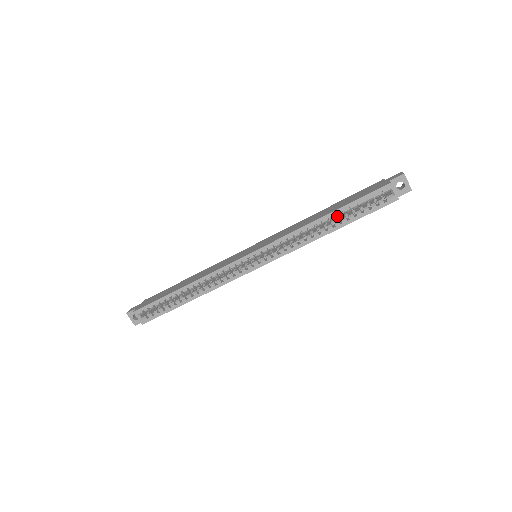
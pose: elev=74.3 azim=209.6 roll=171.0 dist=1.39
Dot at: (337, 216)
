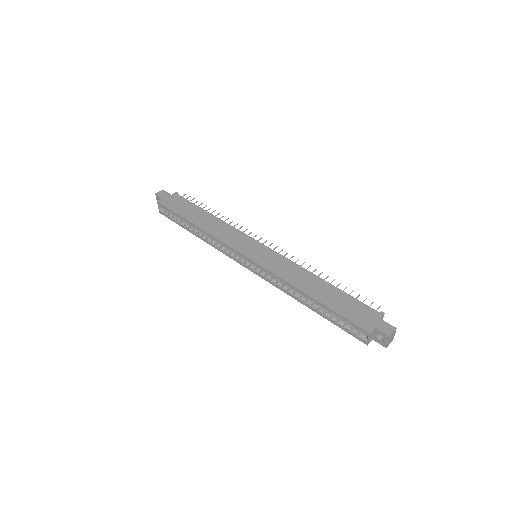
Dot at: occluded
